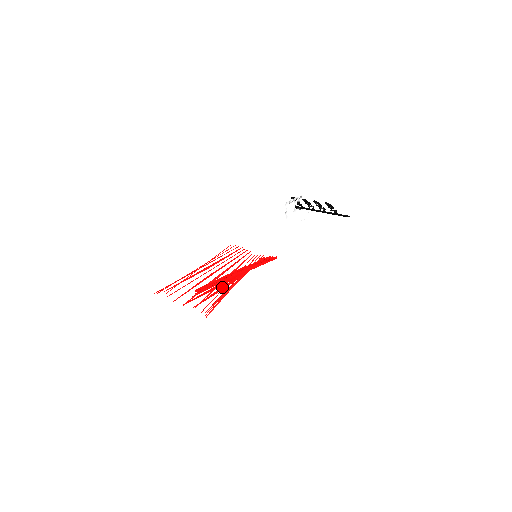
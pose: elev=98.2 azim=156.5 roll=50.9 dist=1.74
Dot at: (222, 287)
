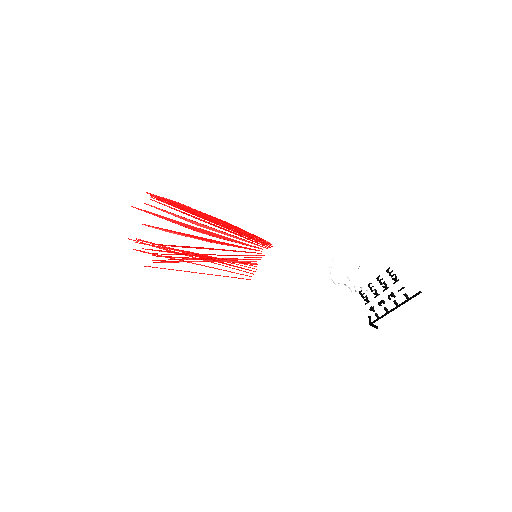
Dot at: (188, 234)
